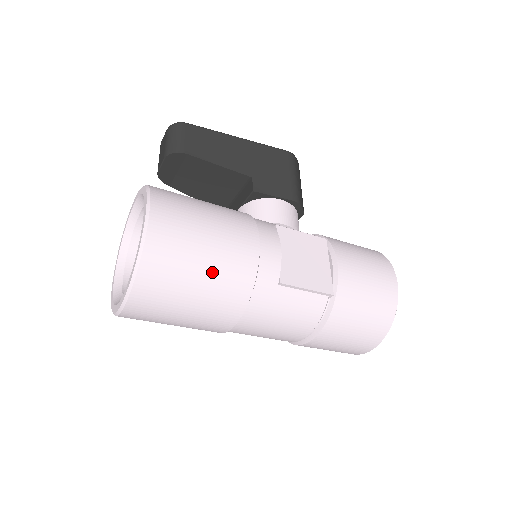
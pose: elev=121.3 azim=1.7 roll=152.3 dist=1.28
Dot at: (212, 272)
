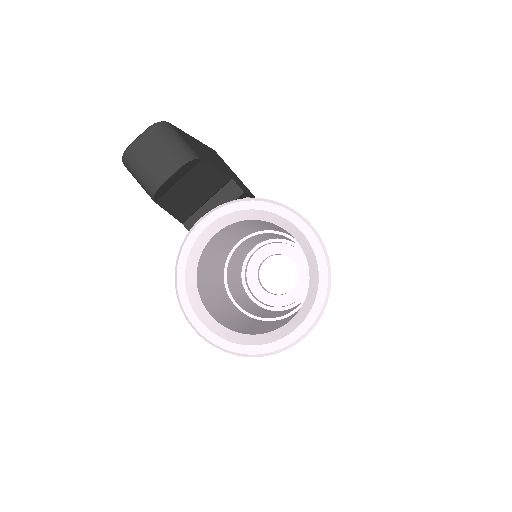
Dot at: occluded
